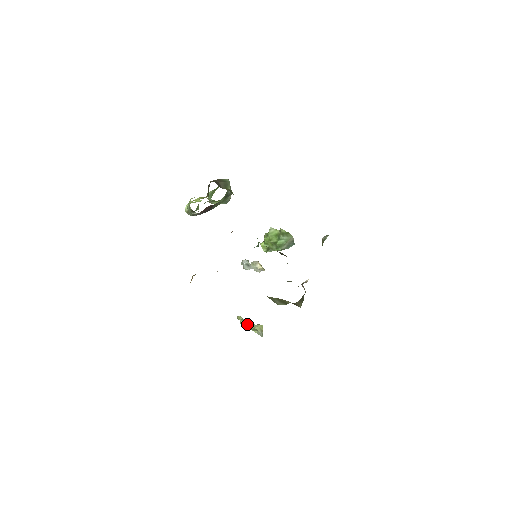
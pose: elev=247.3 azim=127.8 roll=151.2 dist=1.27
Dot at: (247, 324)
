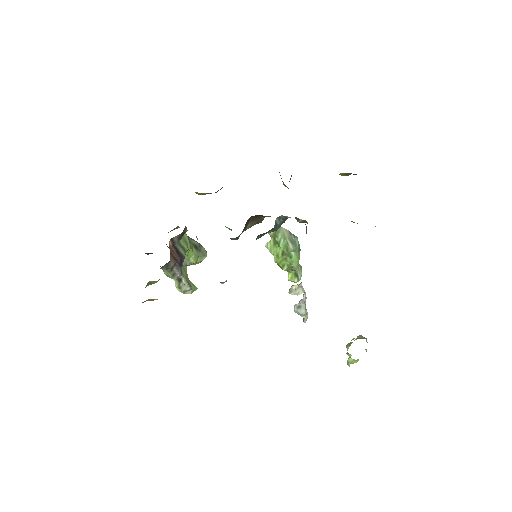
Dot at: occluded
